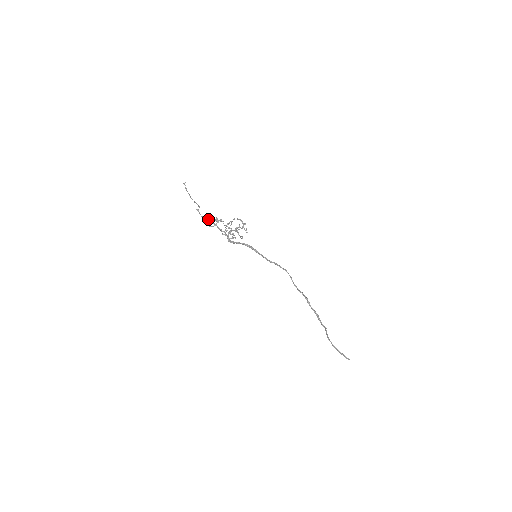
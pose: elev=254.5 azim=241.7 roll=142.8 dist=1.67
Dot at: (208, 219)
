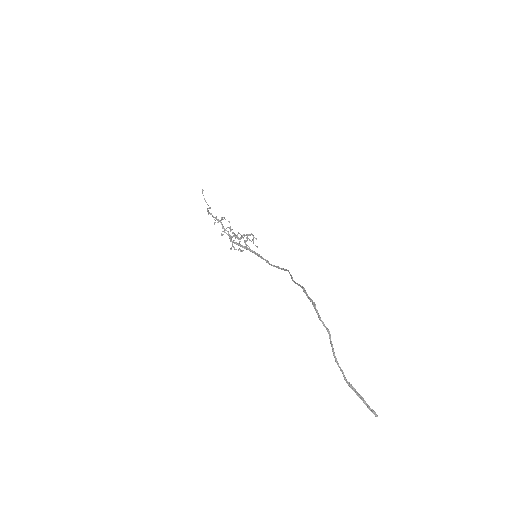
Dot at: occluded
